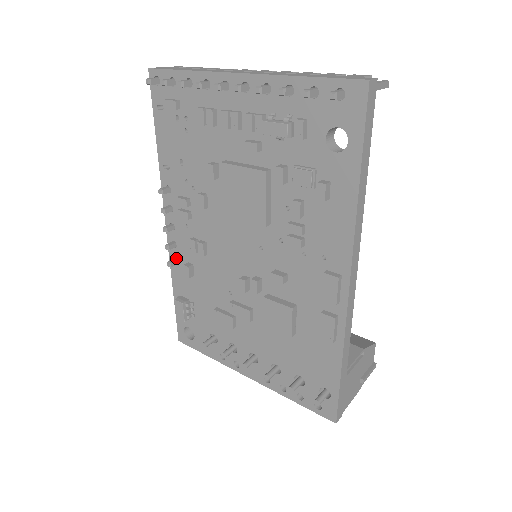
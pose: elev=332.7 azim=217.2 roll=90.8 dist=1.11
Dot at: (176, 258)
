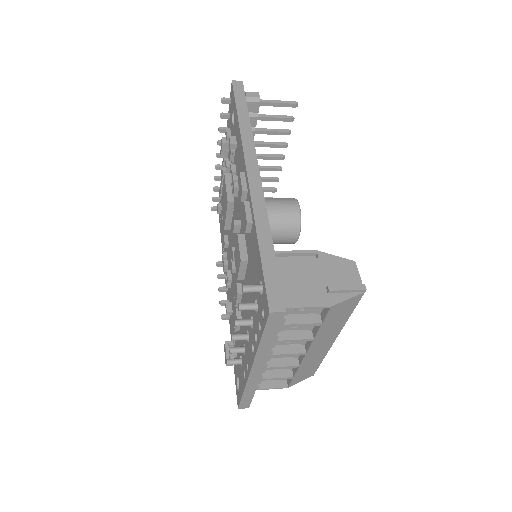
Dot at: occluded
